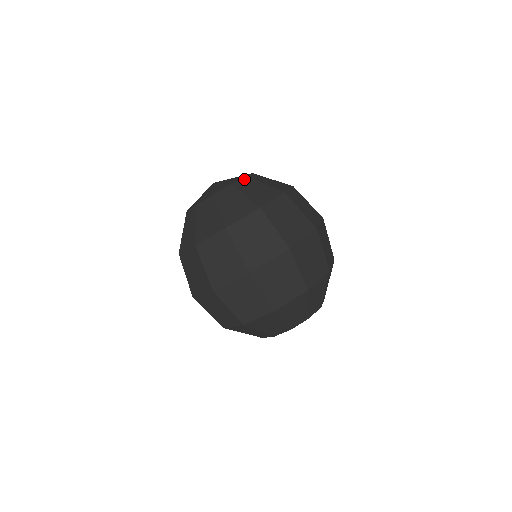
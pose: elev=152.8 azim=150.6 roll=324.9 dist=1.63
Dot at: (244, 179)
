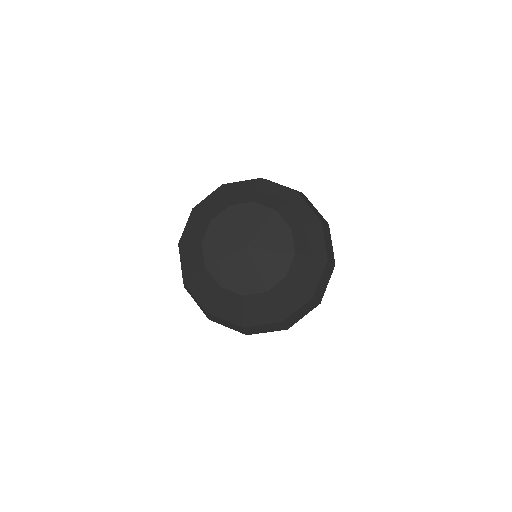
Dot at: (295, 236)
